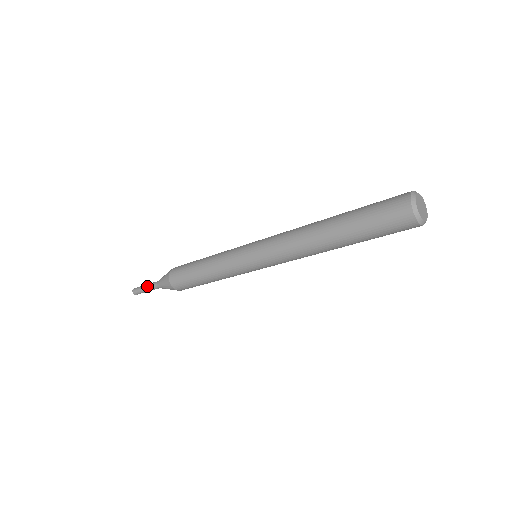
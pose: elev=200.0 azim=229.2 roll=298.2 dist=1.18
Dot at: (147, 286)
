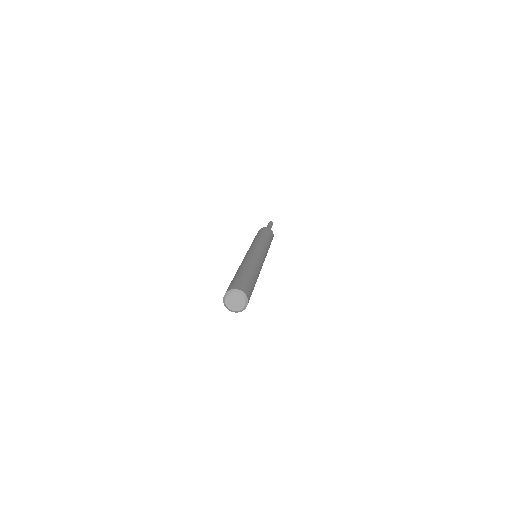
Dot at: occluded
